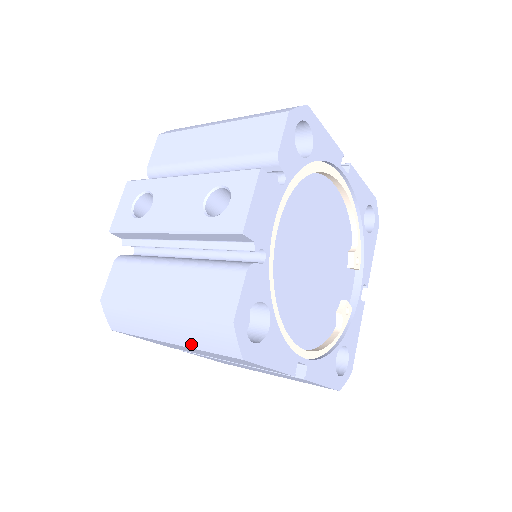
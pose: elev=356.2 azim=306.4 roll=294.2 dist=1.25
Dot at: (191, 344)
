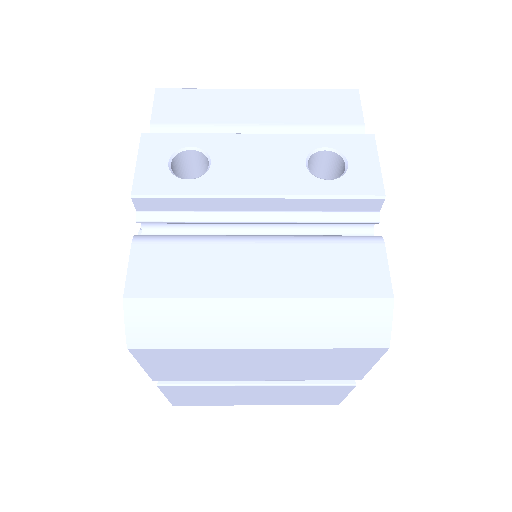
Dot at: (305, 342)
